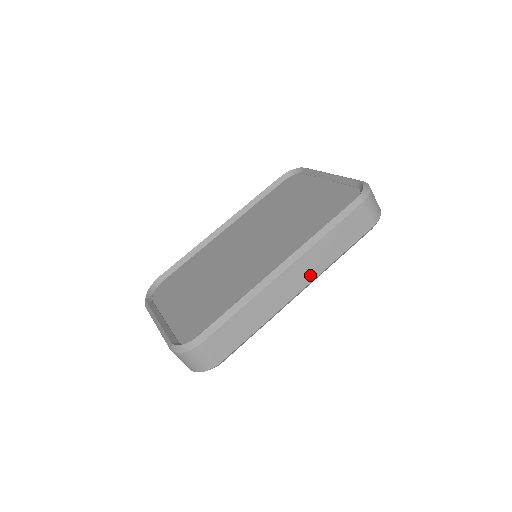
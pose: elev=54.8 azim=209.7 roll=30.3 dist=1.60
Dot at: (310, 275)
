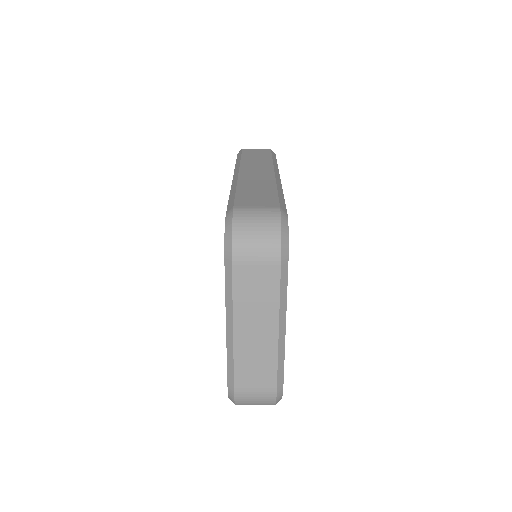
Dot at: (266, 167)
